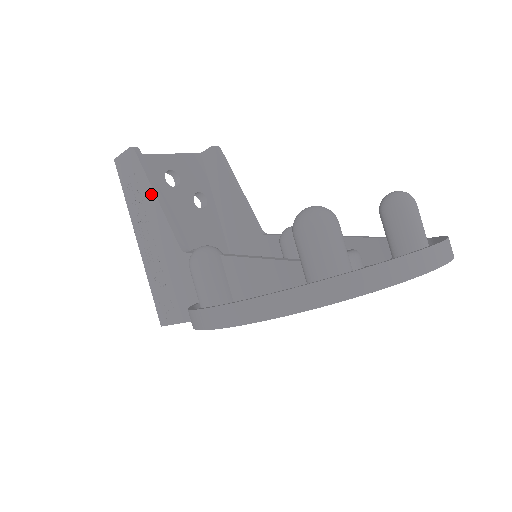
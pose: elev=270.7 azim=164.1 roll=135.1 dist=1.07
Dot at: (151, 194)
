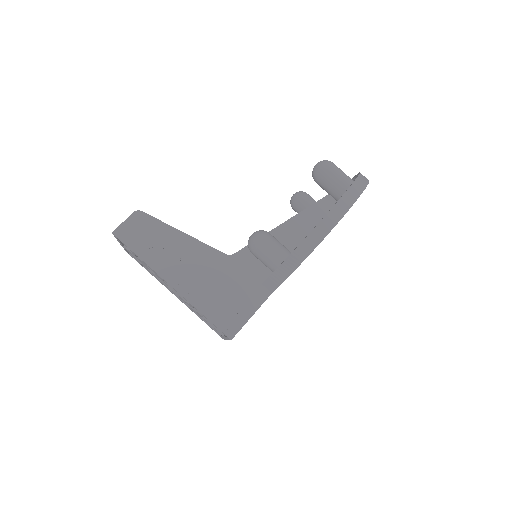
Dot at: (176, 234)
